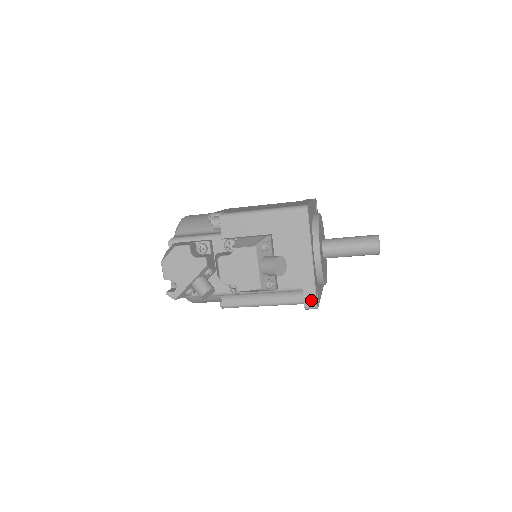
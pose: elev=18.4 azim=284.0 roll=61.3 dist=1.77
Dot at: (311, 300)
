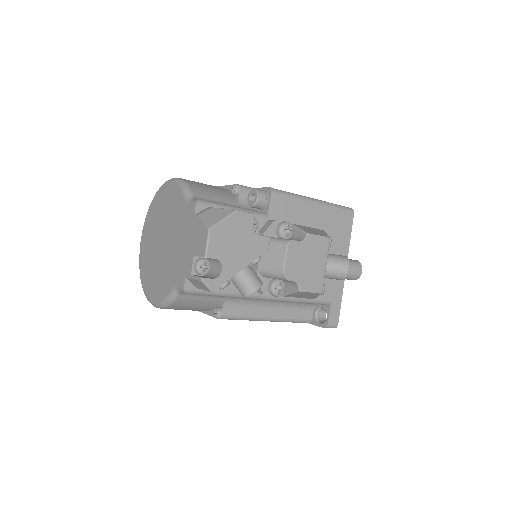
Dot at: (335, 317)
